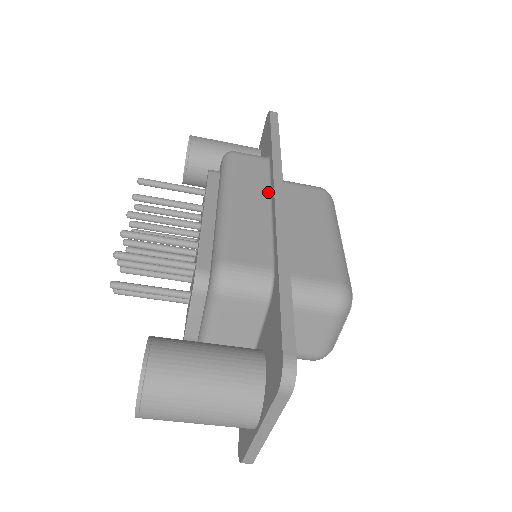
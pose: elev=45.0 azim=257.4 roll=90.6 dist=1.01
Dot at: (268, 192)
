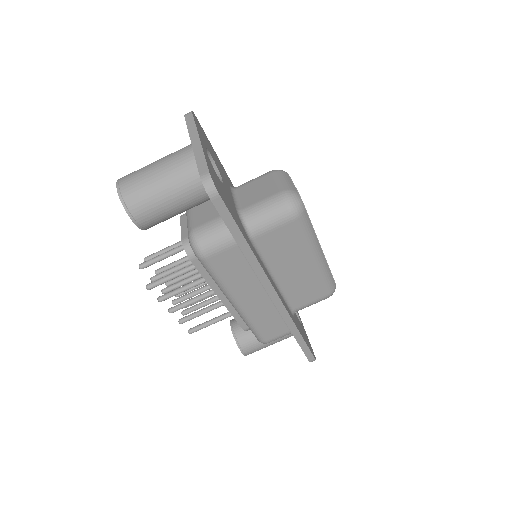
Dot at: occluded
